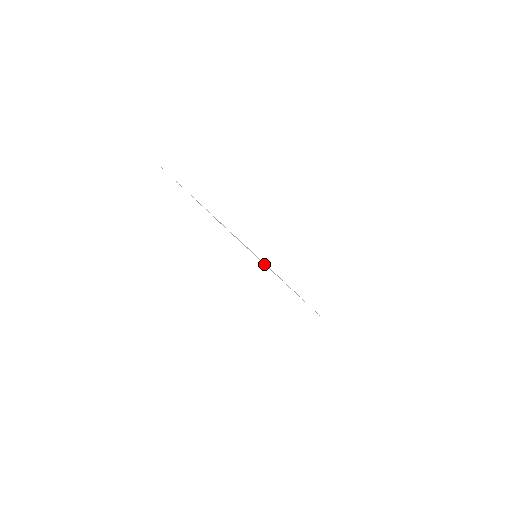
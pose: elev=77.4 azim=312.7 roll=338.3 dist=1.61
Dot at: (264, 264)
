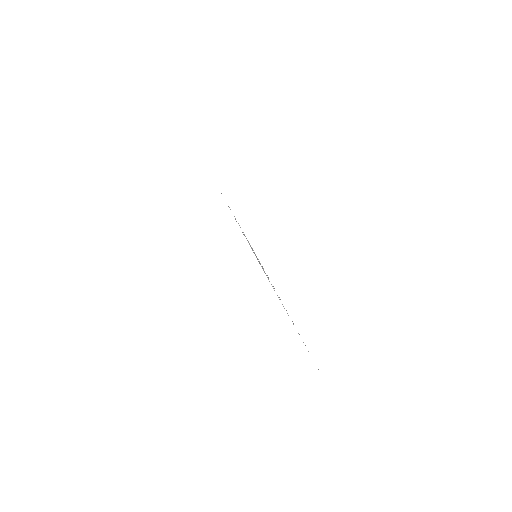
Dot at: occluded
